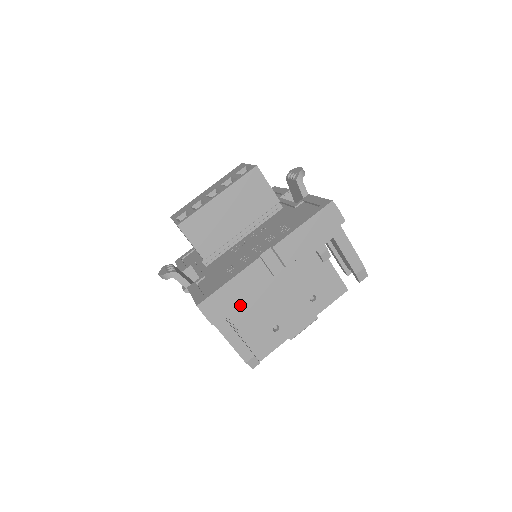
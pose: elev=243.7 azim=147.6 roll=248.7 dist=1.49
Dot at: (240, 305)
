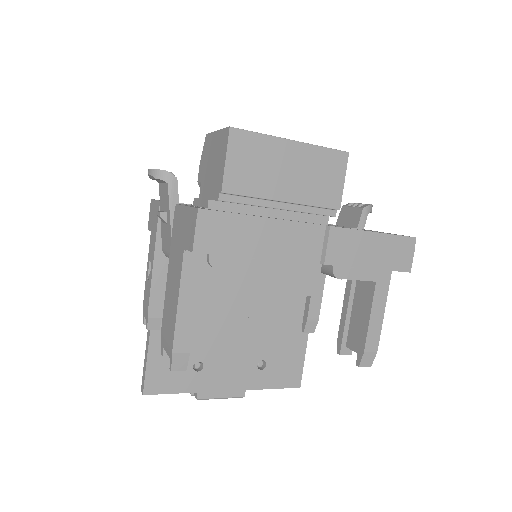
Dot at: (238, 263)
